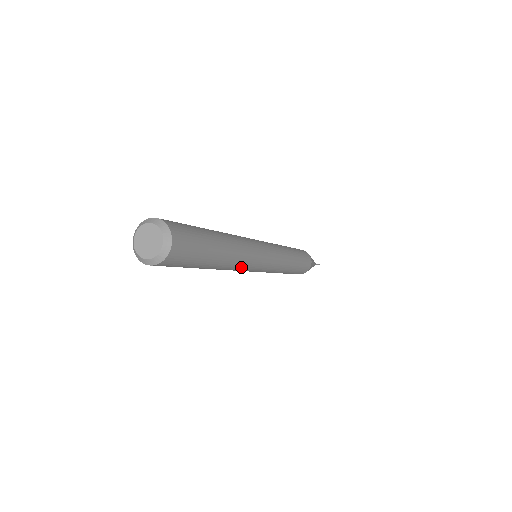
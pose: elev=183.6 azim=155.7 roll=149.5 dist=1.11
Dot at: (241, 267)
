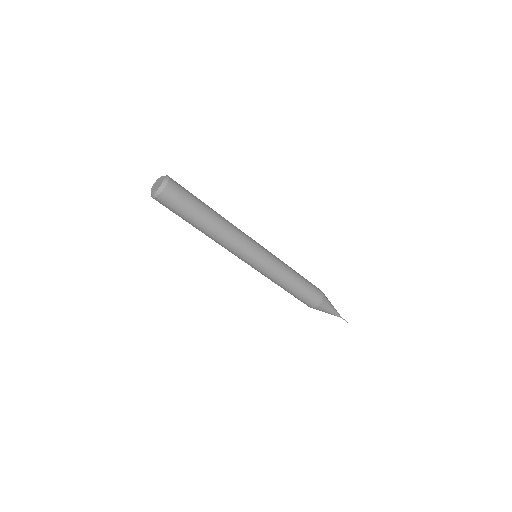
Dot at: (237, 238)
